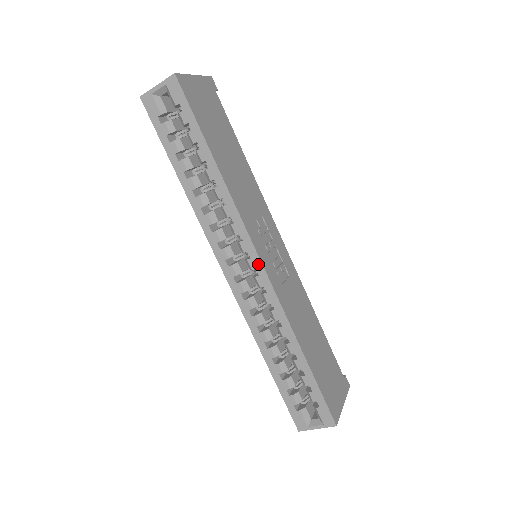
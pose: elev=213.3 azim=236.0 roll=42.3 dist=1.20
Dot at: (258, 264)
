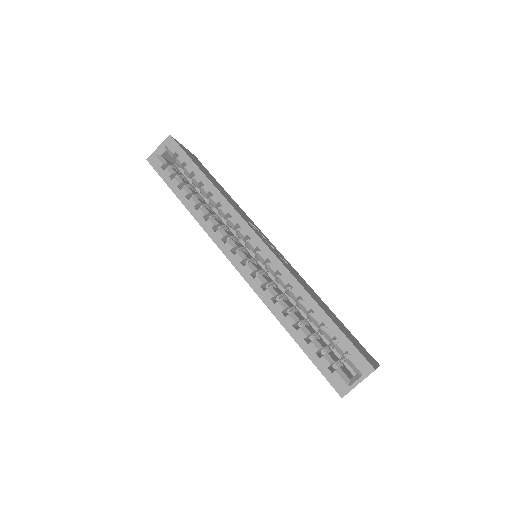
Dot at: (258, 241)
